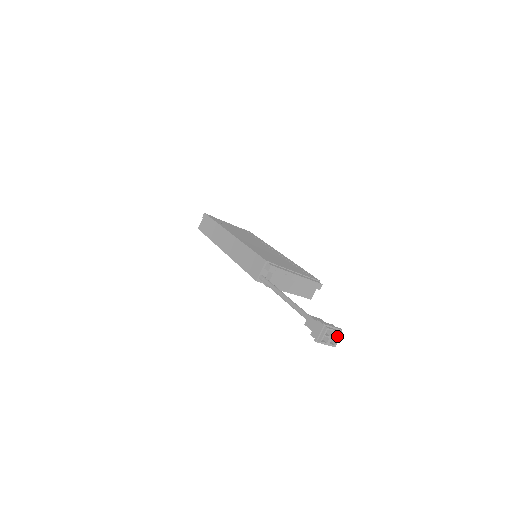
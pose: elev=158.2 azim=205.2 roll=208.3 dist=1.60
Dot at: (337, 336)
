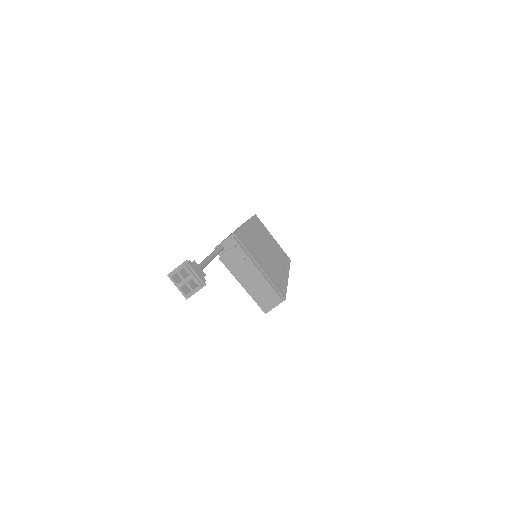
Dot at: (195, 287)
